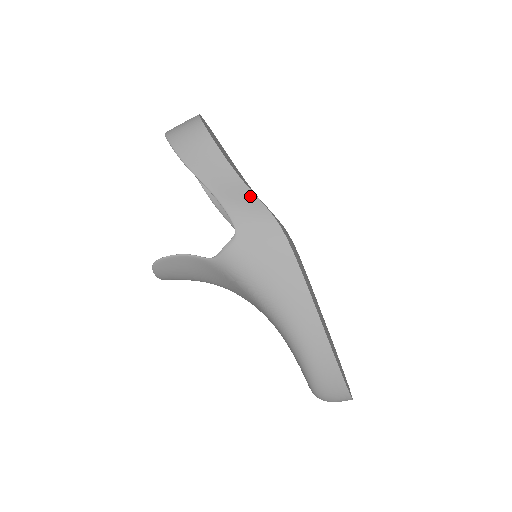
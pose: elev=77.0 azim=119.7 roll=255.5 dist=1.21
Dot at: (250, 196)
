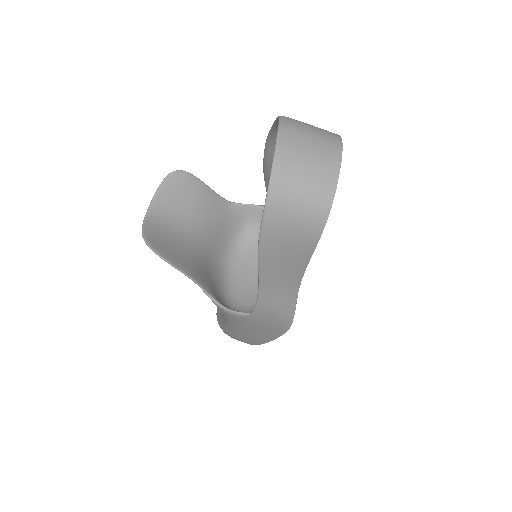
Dot at: (291, 304)
